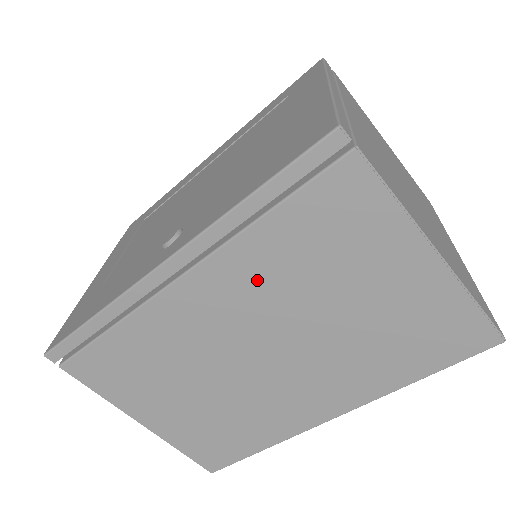
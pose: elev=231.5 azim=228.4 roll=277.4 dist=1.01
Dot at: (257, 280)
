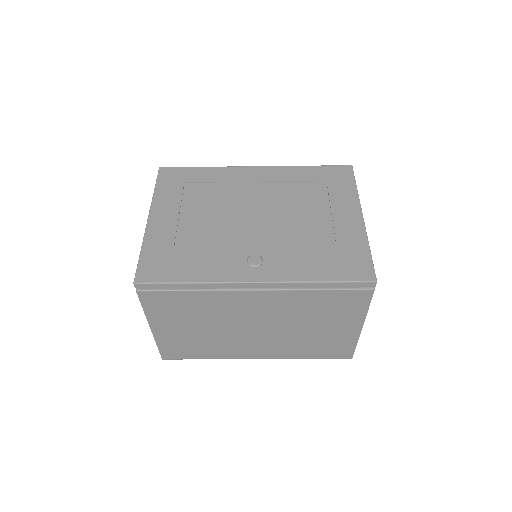
Dot at: (289, 306)
